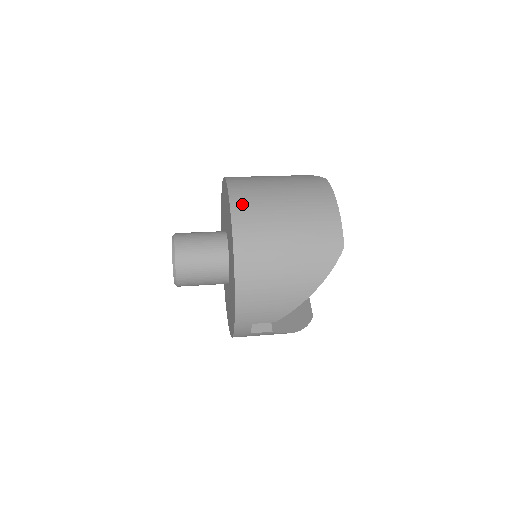
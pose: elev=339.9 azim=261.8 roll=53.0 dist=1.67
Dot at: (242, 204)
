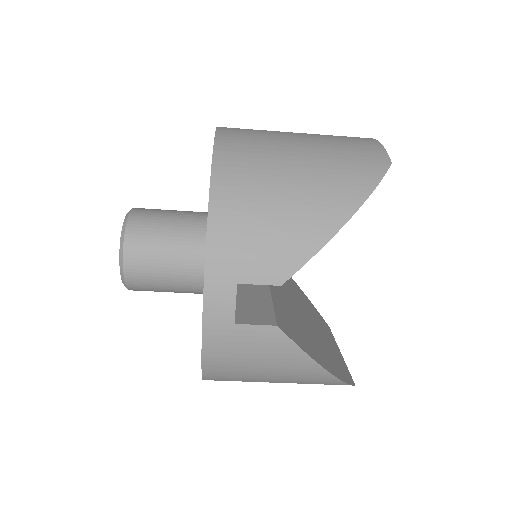
Dot at: occluded
